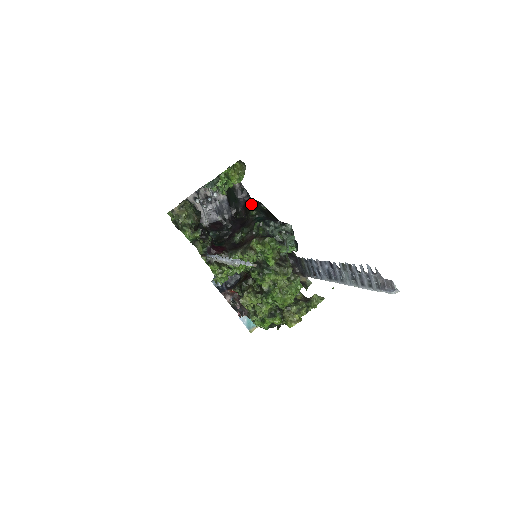
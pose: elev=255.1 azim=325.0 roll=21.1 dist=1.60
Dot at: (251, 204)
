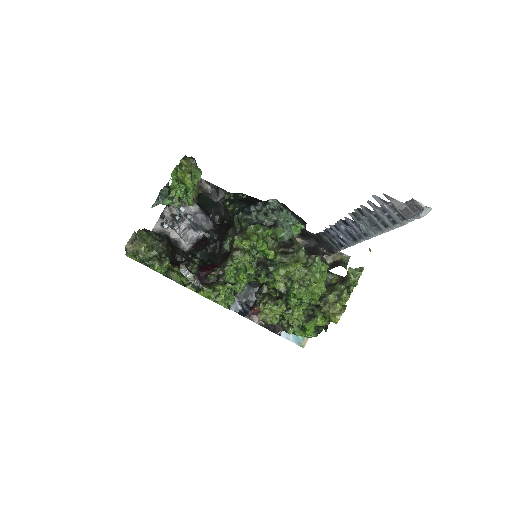
Dot at: (226, 200)
